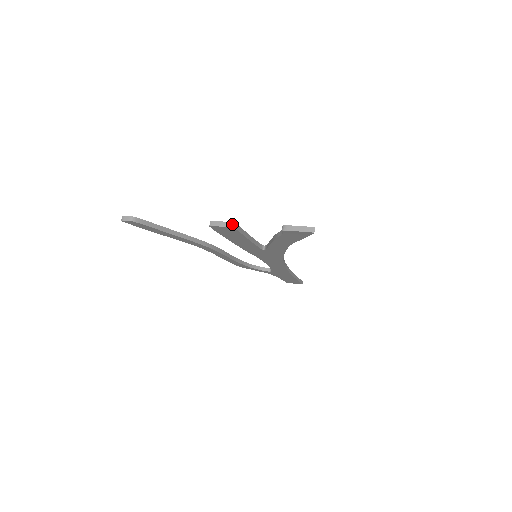
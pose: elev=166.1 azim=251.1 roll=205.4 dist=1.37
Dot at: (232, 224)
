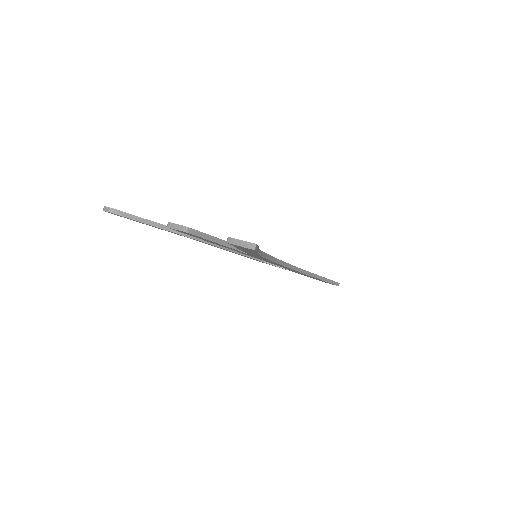
Dot at: (185, 228)
